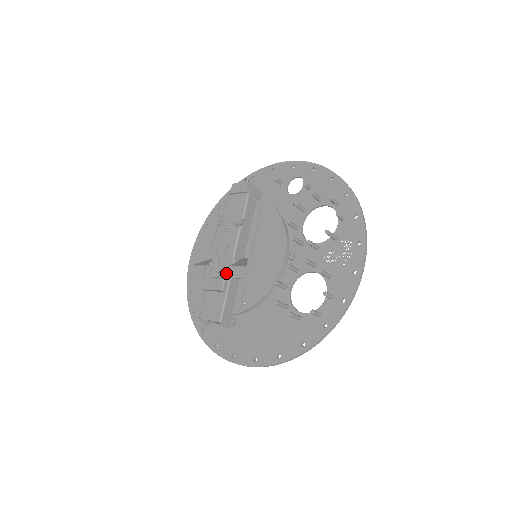
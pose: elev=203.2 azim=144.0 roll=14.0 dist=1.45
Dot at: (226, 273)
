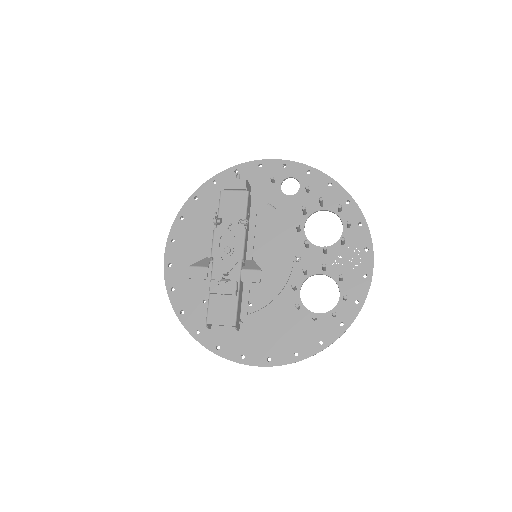
Dot at: (234, 275)
